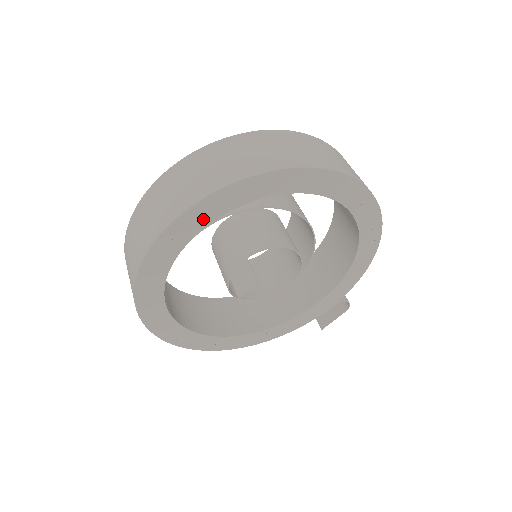
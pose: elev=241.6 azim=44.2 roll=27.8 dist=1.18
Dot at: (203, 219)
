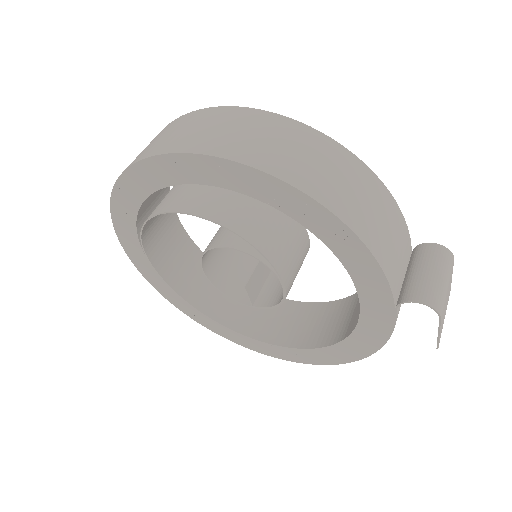
Dot at: (134, 243)
